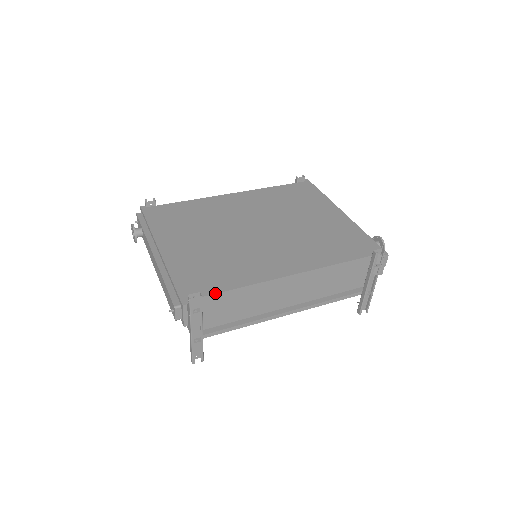
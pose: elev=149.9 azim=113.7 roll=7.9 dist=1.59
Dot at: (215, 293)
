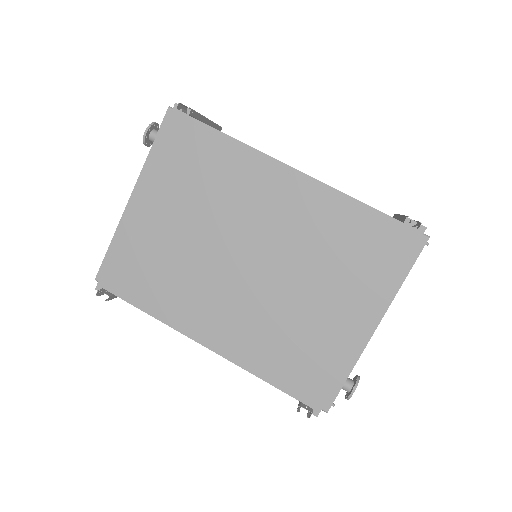
Dot at: (127, 302)
